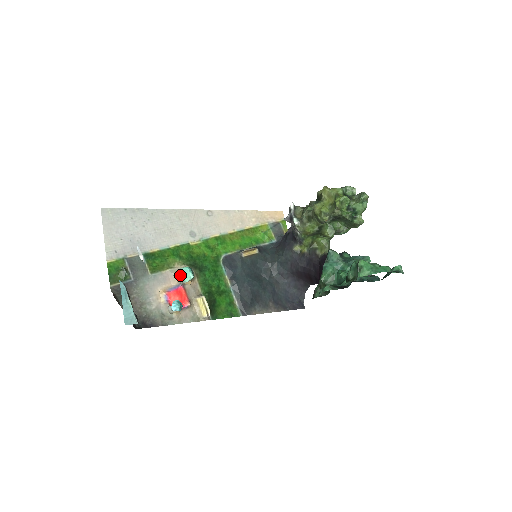
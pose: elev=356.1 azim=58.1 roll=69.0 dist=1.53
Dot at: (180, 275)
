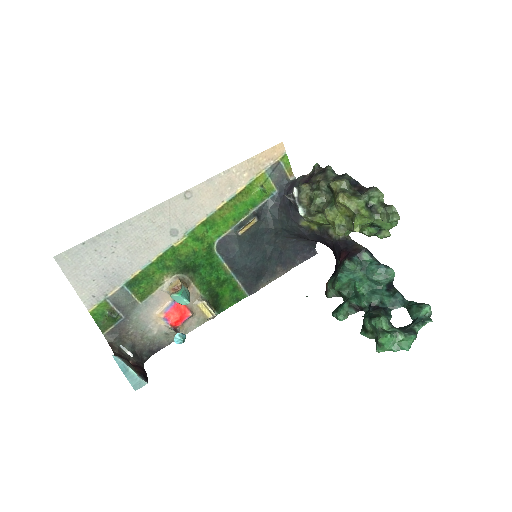
Dot at: (174, 300)
